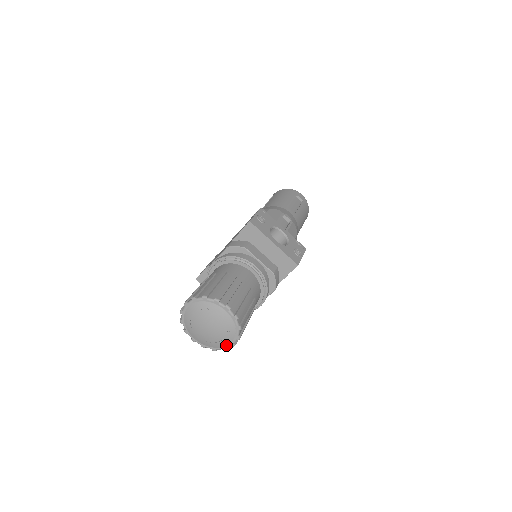
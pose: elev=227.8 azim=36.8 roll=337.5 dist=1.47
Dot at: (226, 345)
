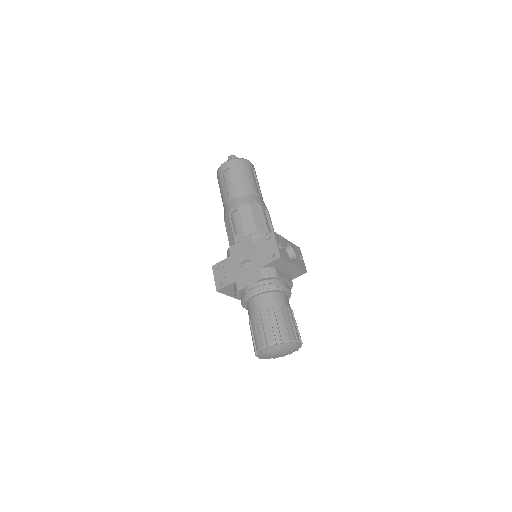
Dot at: occluded
